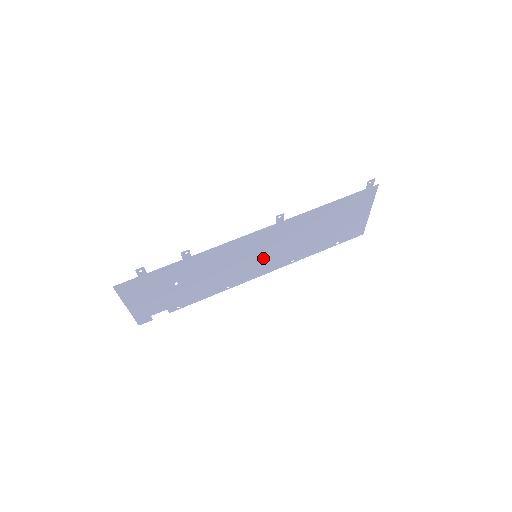
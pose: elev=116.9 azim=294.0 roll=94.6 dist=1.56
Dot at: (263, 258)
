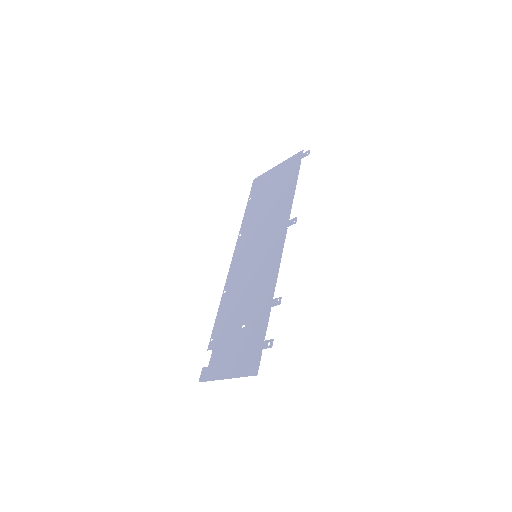
Dot at: (251, 252)
